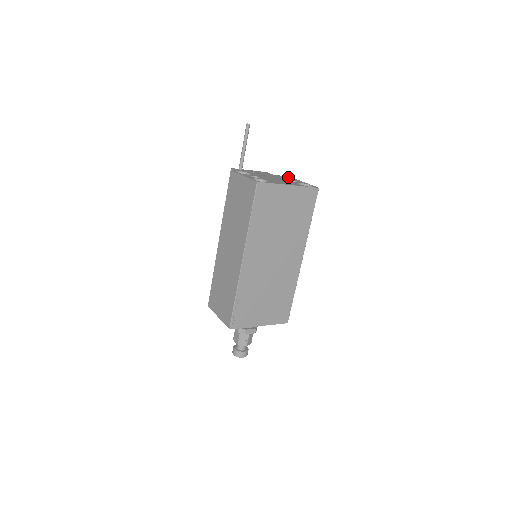
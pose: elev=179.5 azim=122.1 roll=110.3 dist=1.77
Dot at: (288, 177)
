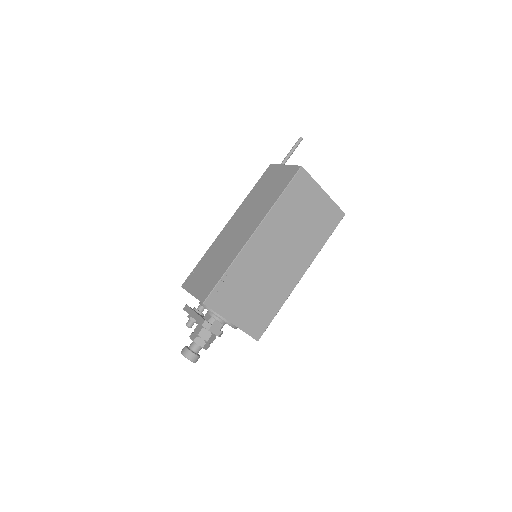
Dot at: occluded
